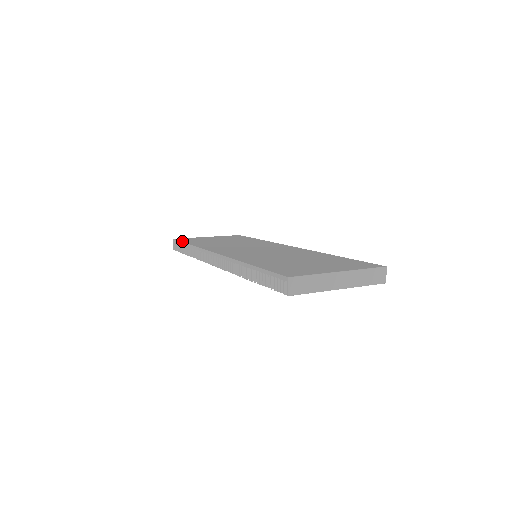
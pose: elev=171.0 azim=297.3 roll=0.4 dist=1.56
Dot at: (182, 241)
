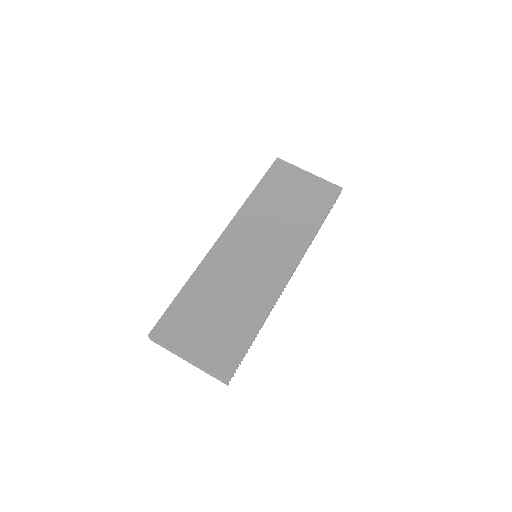
Dot at: (266, 175)
